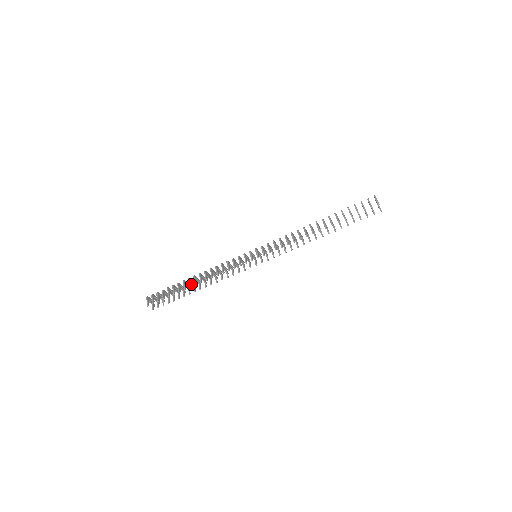
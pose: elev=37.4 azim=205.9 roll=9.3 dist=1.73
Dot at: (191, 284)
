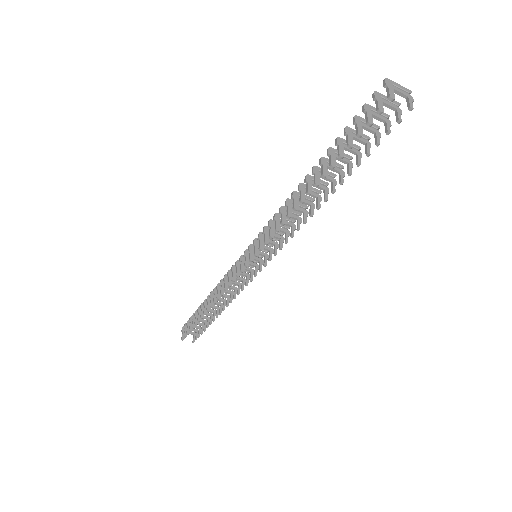
Dot at: occluded
